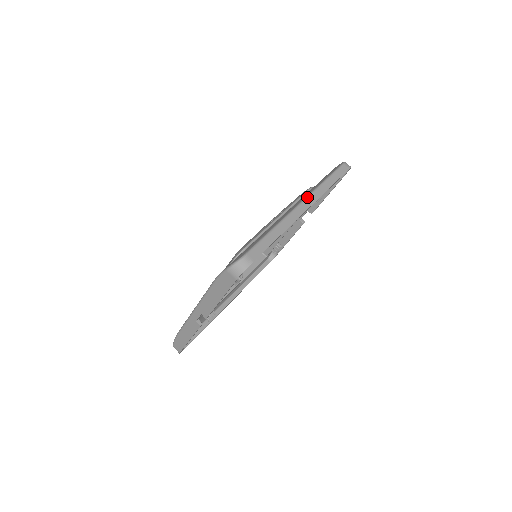
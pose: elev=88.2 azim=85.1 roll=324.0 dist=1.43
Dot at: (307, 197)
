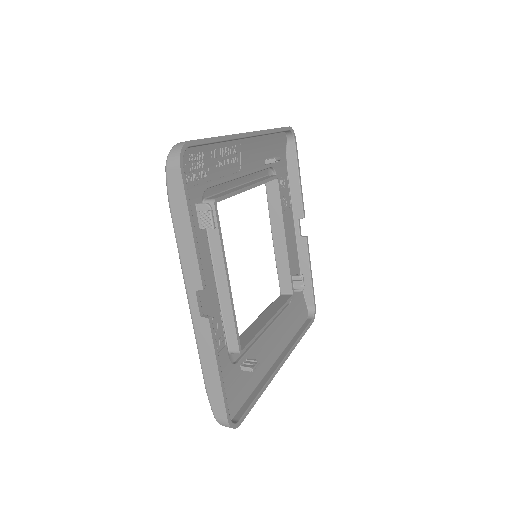
Dot at: occluded
